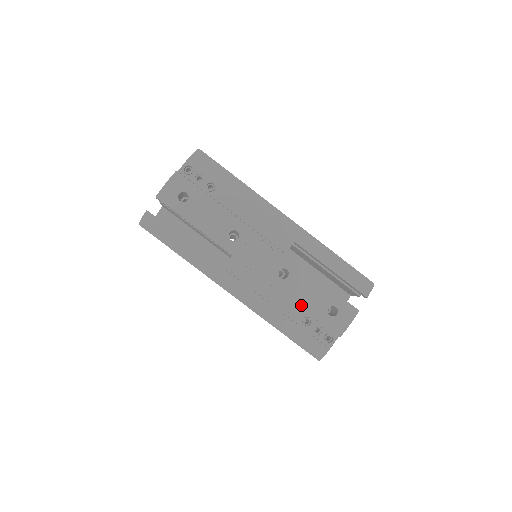
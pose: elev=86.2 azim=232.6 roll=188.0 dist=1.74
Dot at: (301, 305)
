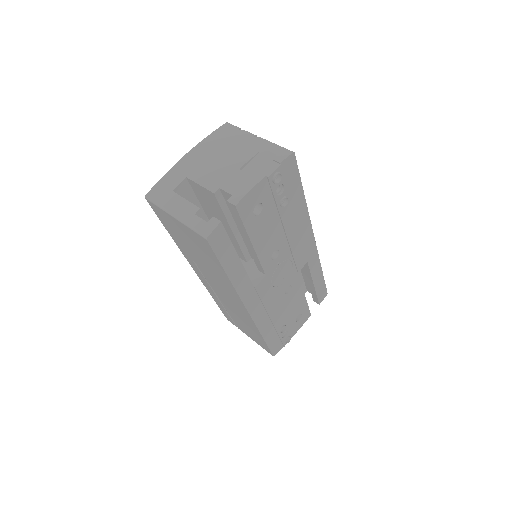
Dot at: (285, 315)
